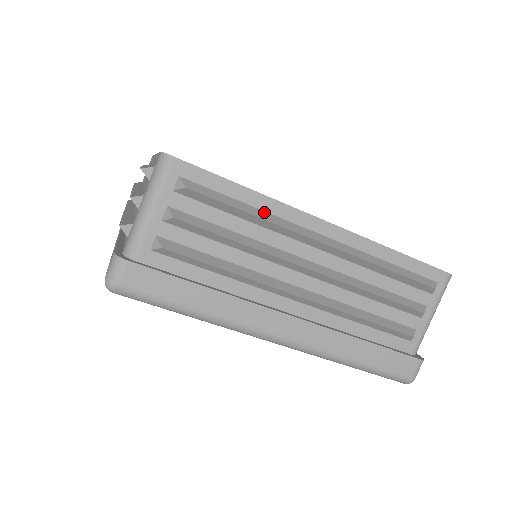
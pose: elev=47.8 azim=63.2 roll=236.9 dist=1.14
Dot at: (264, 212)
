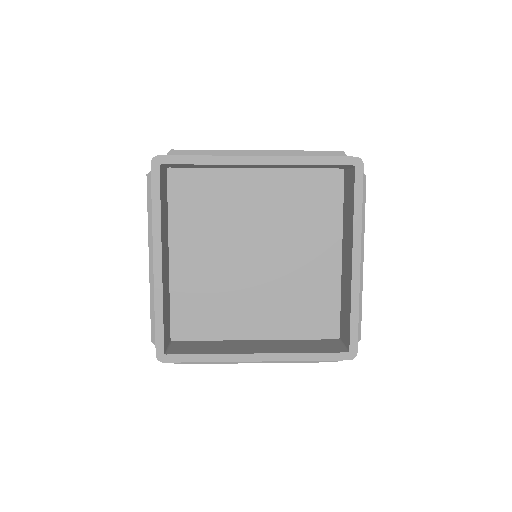
Dot at: occluded
